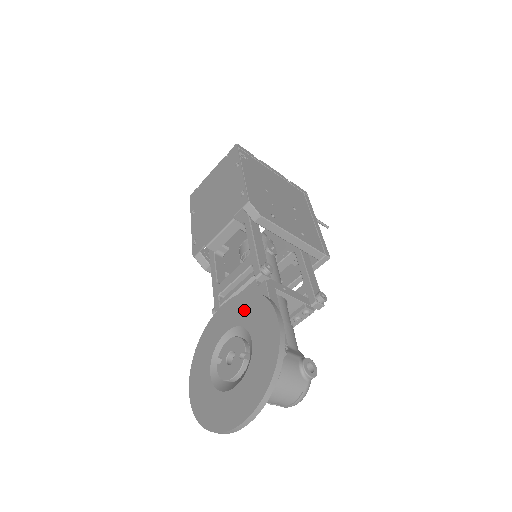
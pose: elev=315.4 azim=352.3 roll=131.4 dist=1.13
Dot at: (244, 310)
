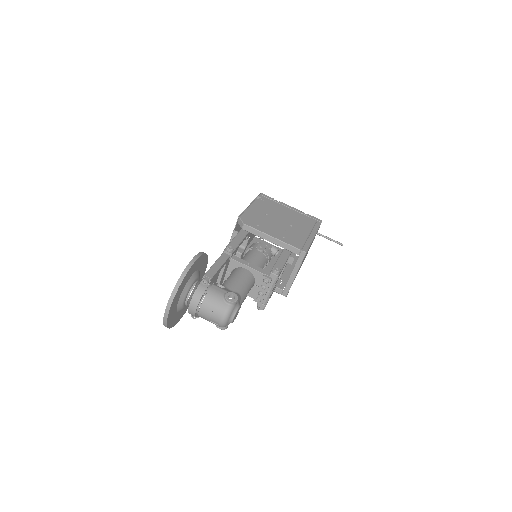
Dot at: occluded
